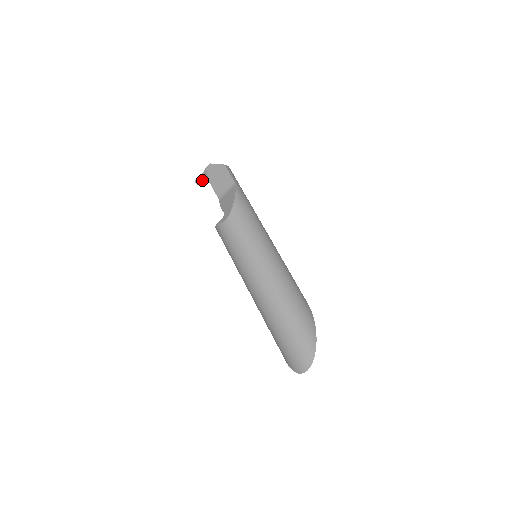
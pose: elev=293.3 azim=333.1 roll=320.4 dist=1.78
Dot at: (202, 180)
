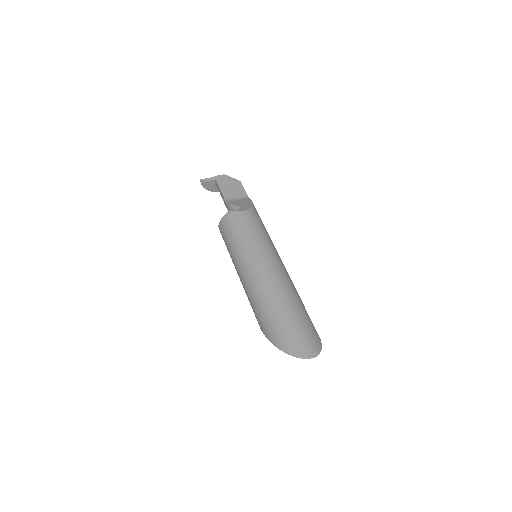
Dot at: (207, 182)
